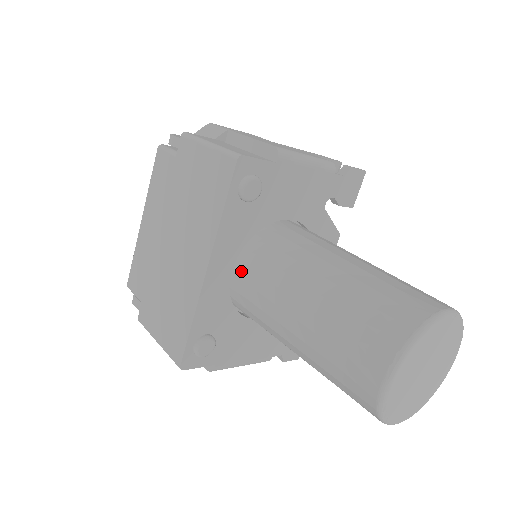
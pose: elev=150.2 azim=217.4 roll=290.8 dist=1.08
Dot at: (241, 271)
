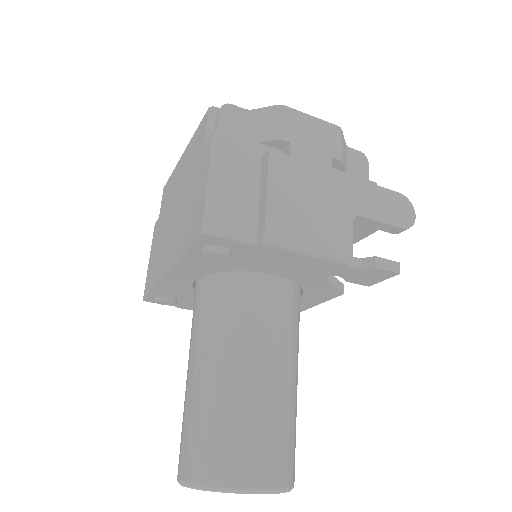
Dot at: (199, 288)
